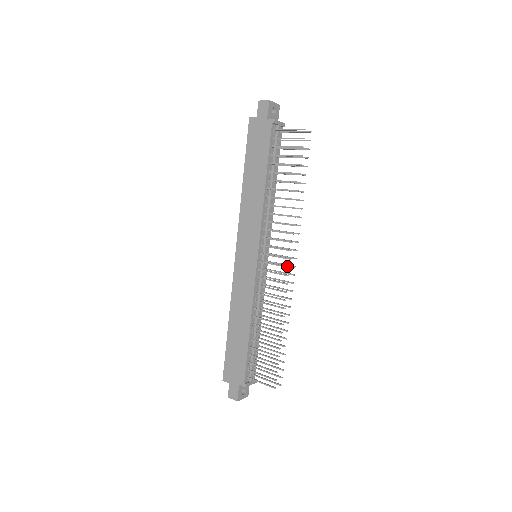
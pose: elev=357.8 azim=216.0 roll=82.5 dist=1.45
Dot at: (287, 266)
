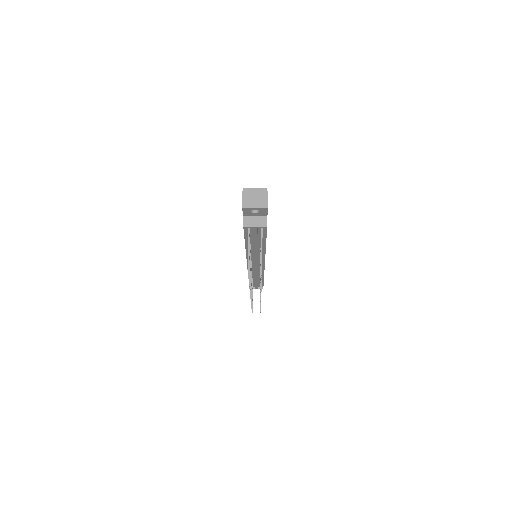
Dot at: occluded
